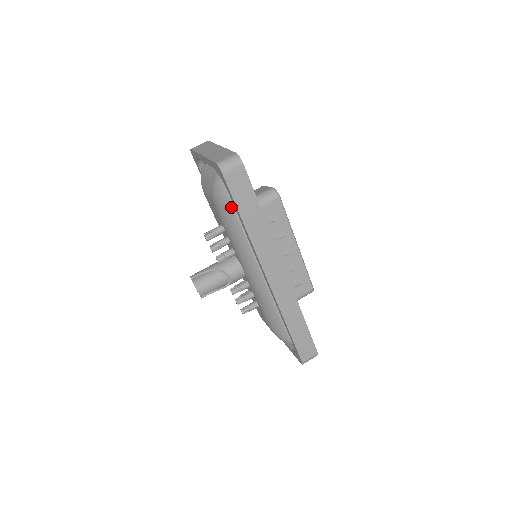
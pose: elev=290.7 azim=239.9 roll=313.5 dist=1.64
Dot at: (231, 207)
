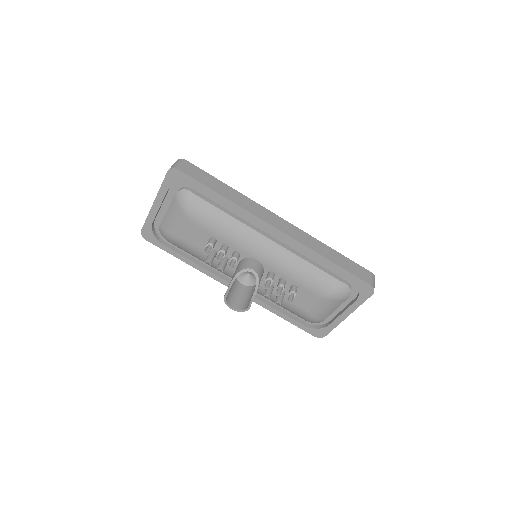
Dot at: (204, 202)
